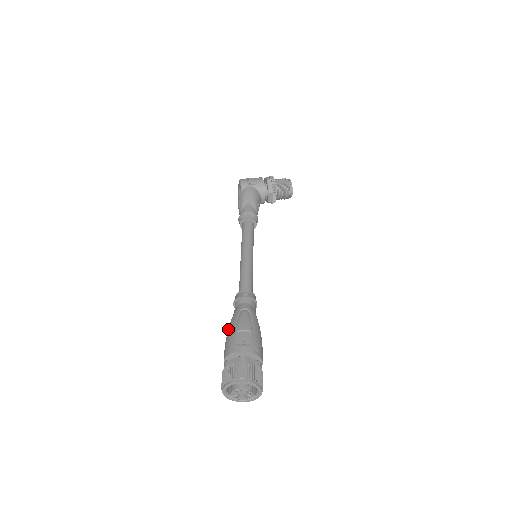
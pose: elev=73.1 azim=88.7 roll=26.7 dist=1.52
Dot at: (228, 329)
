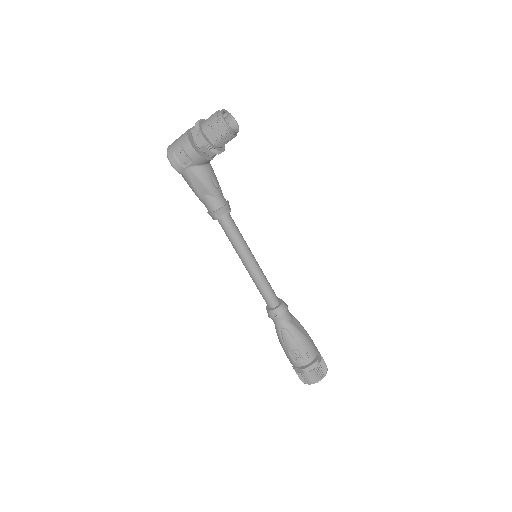
Dot at: occluded
